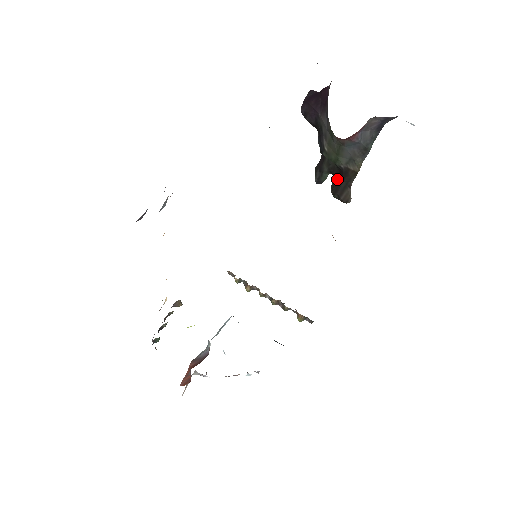
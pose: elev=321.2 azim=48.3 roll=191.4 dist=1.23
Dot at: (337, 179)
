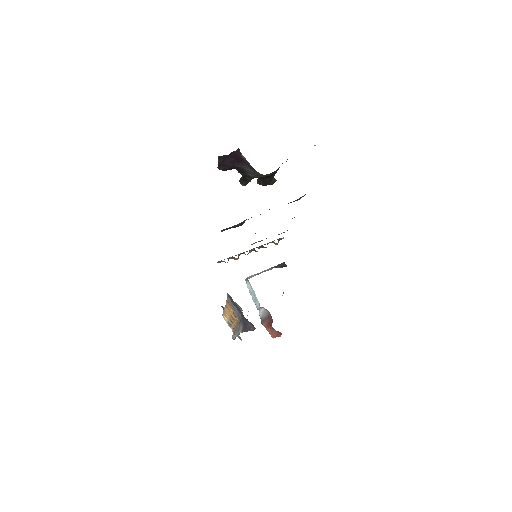
Dot at: (262, 179)
